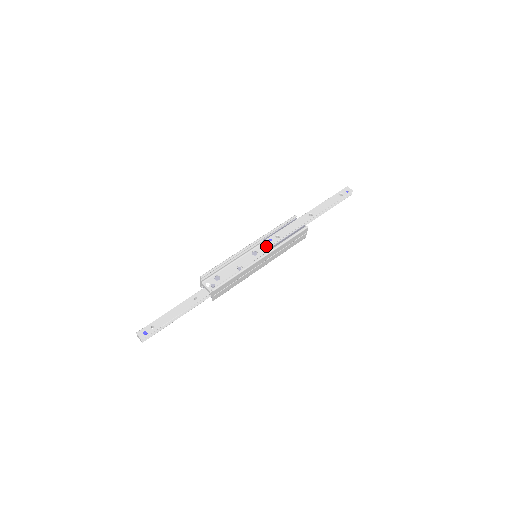
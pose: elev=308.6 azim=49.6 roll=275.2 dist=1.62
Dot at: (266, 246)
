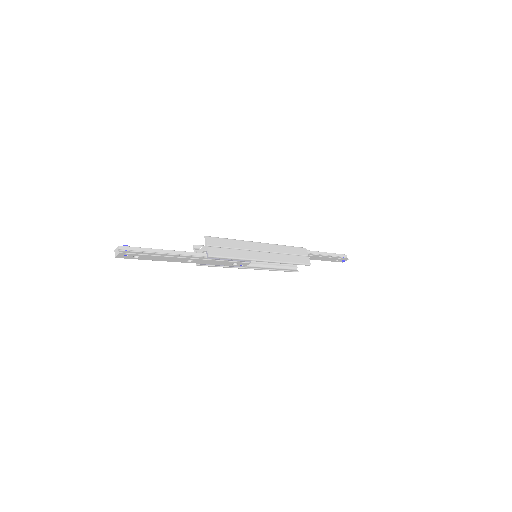
Dot at: occluded
